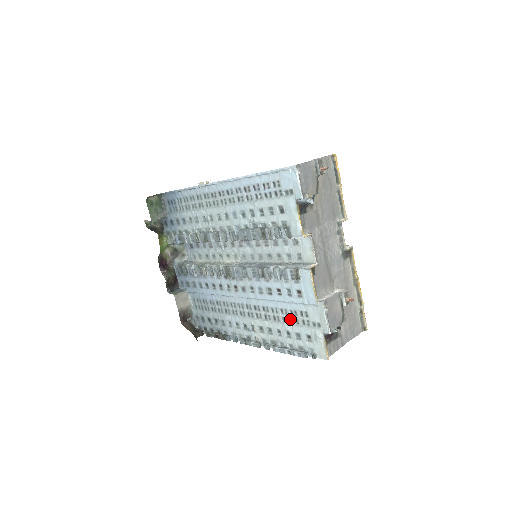
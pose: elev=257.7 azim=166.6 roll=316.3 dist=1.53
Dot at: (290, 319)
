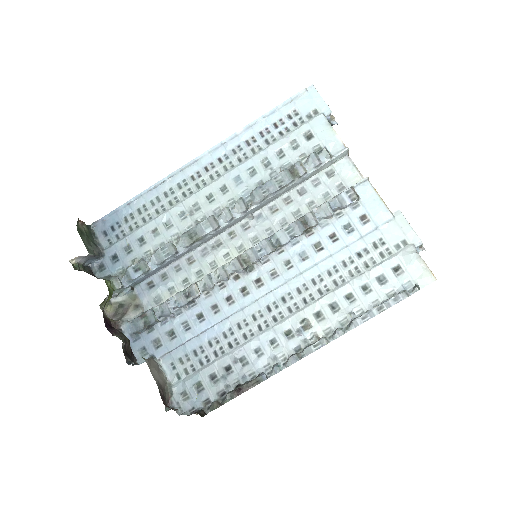
Dot at: (361, 266)
